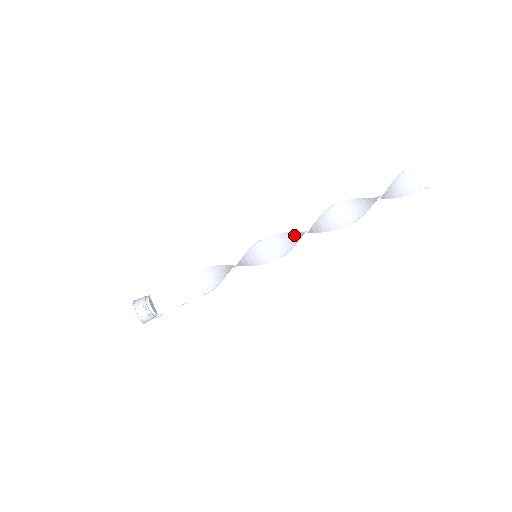
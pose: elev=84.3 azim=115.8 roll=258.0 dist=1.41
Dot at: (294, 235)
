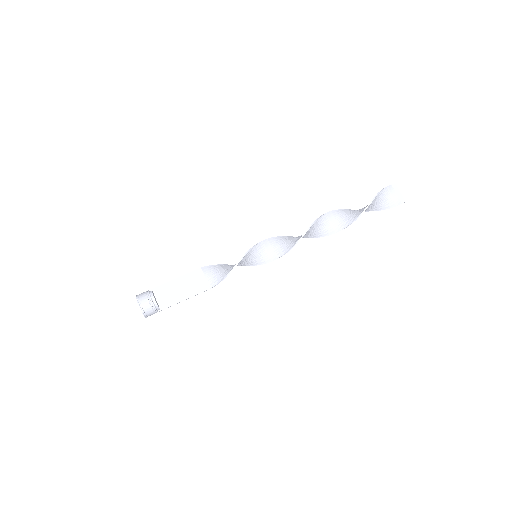
Dot at: (291, 238)
